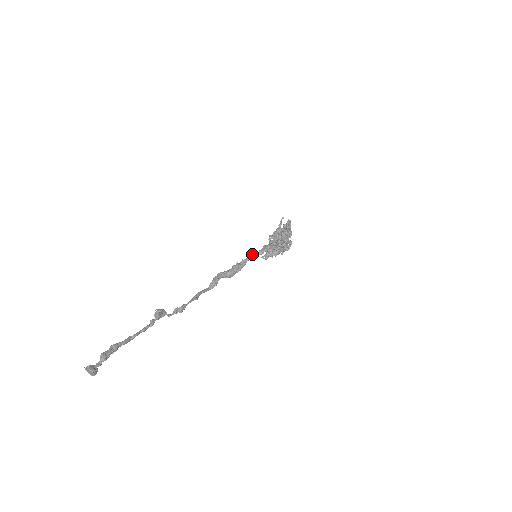
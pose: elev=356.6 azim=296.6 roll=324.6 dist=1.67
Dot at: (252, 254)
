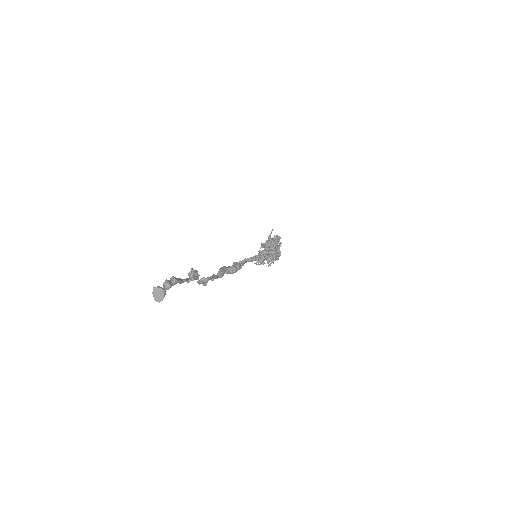
Dot at: (247, 258)
